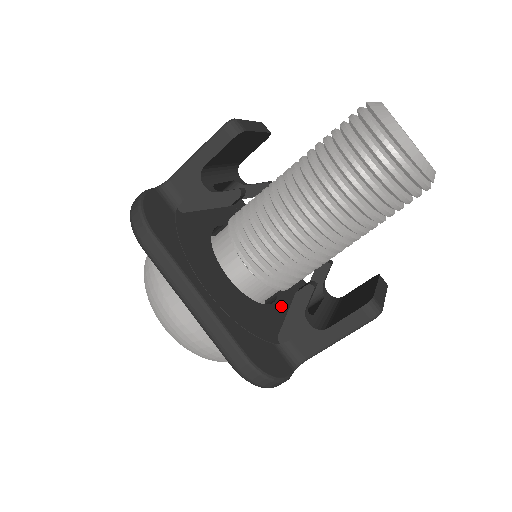
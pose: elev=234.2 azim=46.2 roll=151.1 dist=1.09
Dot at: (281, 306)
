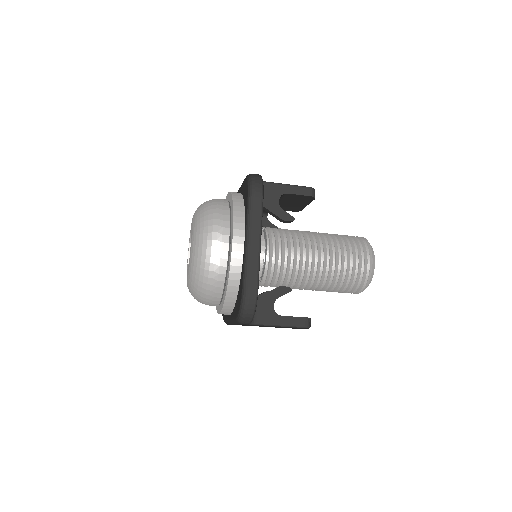
Dot at: occluded
